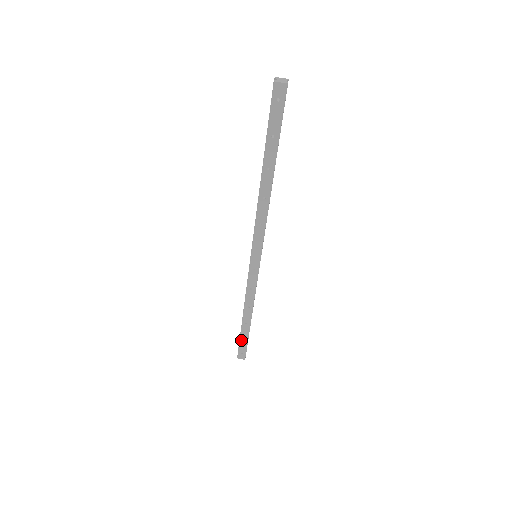
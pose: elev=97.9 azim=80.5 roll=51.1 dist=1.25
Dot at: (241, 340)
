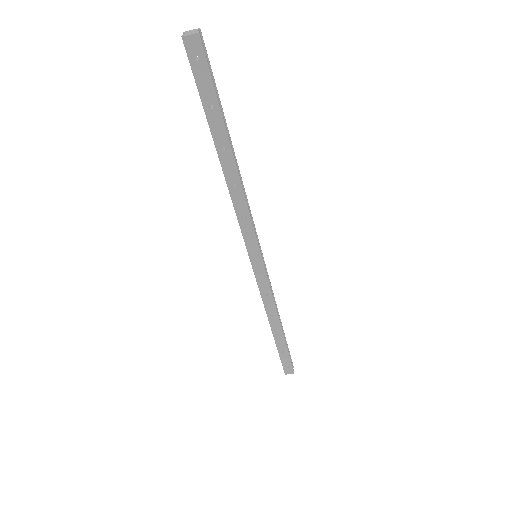
Dot at: (280, 354)
